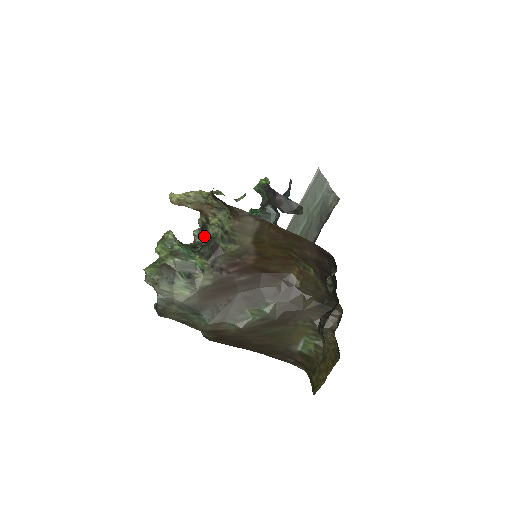
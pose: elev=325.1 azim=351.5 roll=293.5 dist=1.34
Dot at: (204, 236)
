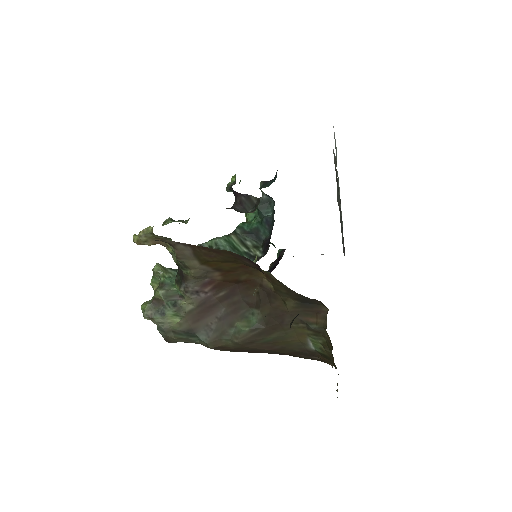
Dot at: occluded
